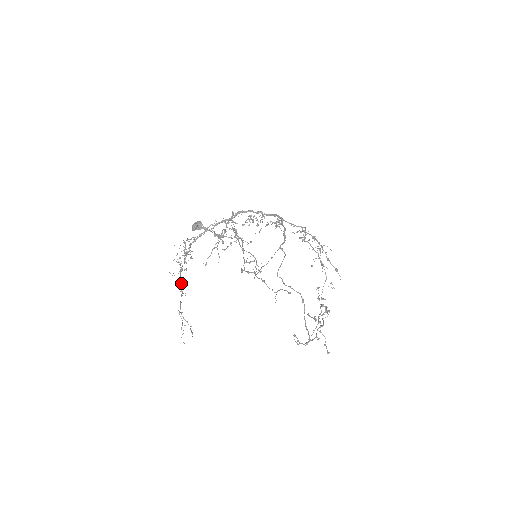
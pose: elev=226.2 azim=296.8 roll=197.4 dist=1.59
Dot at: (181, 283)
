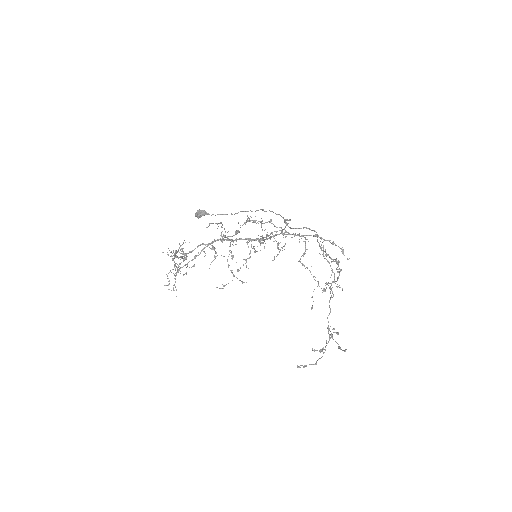
Dot at: (176, 251)
